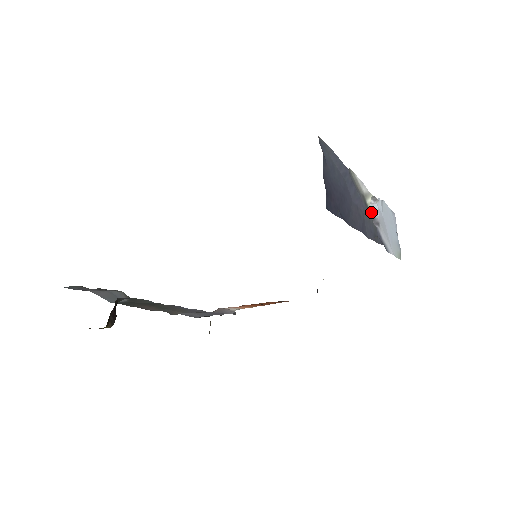
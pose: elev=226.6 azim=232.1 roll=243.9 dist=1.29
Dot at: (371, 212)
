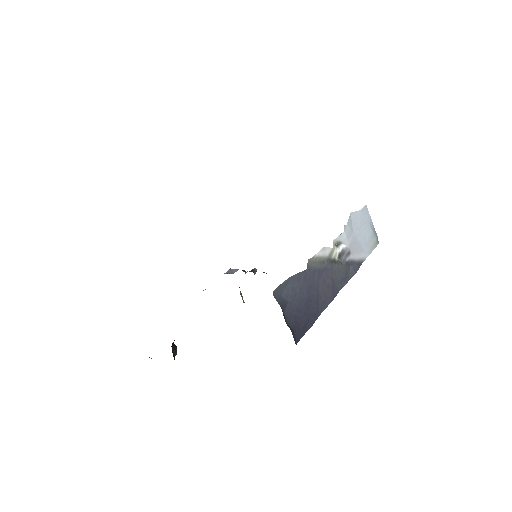
Dot at: (340, 249)
